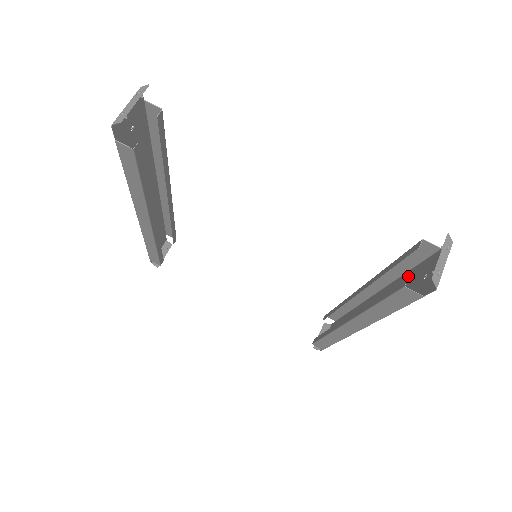
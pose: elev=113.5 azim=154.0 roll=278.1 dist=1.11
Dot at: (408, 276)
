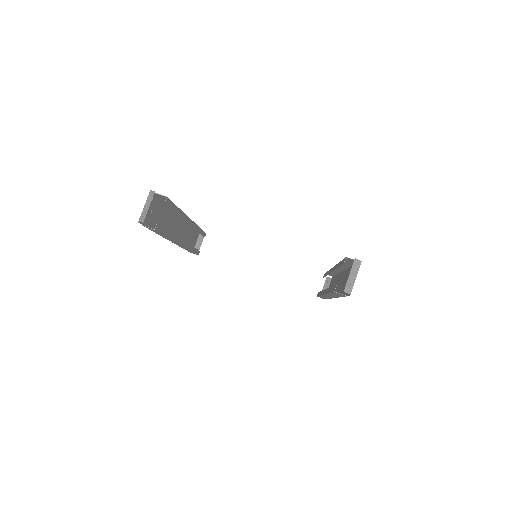
Dot at: occluded
